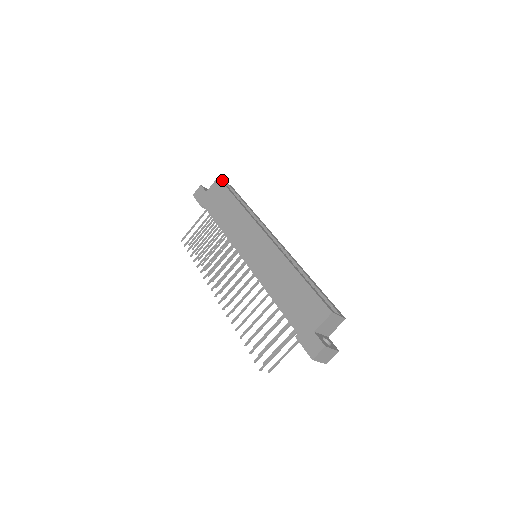
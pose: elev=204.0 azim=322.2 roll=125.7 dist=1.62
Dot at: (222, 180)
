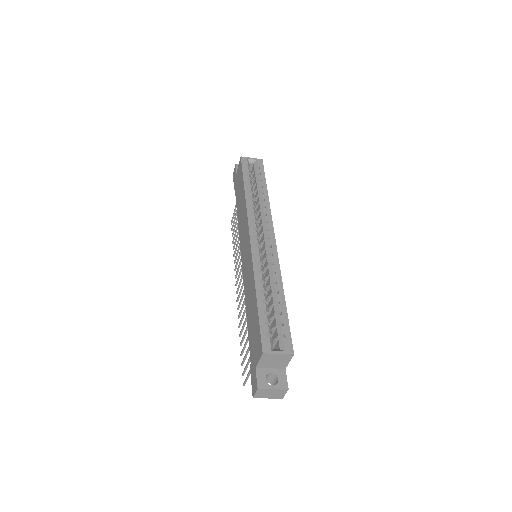
Dot at: (246, 158)
